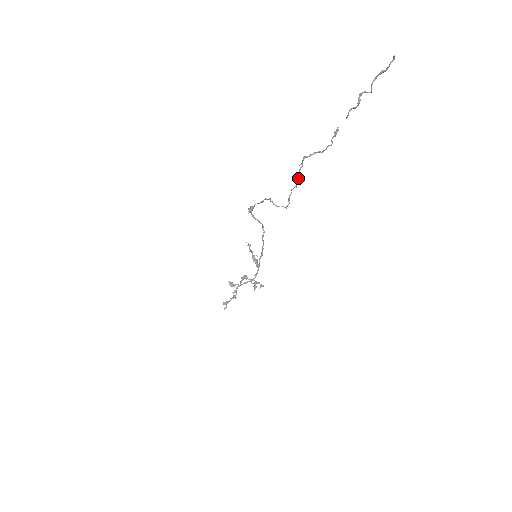
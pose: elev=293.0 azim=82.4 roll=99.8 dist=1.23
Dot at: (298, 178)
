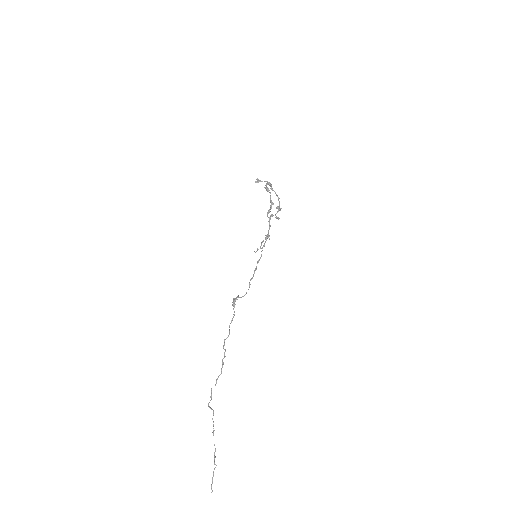
Dot at: occluded
